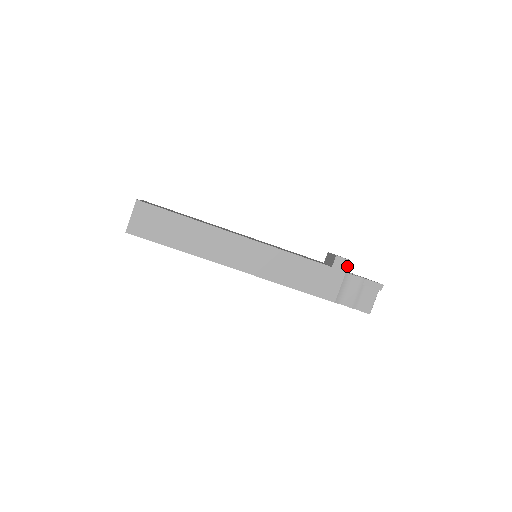
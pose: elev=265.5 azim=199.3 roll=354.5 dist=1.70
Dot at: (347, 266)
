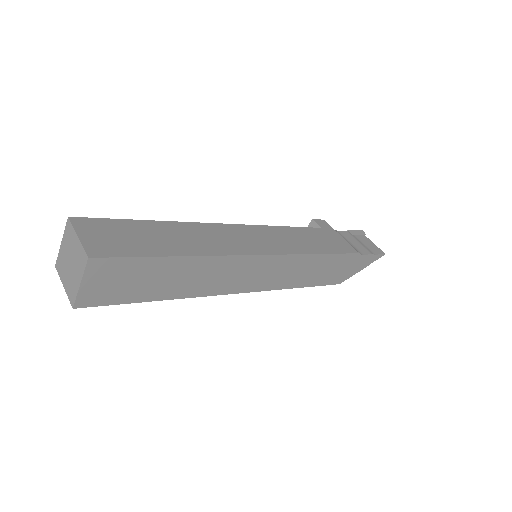
Dot at: (328, 224)
